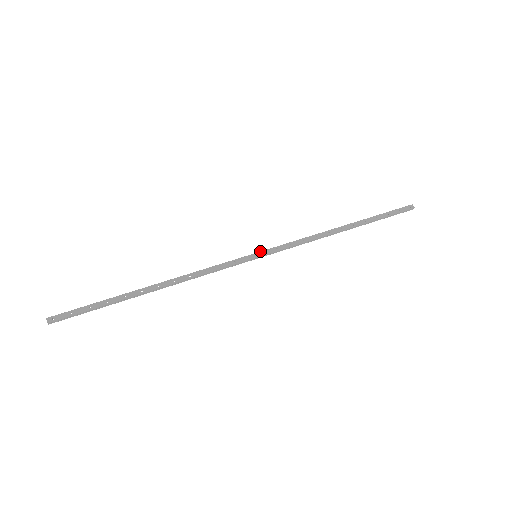
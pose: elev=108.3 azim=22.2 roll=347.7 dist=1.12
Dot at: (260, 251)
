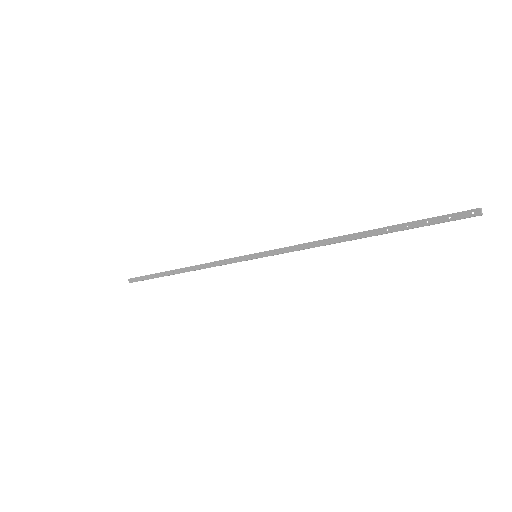
Dot at: (259, 252)
